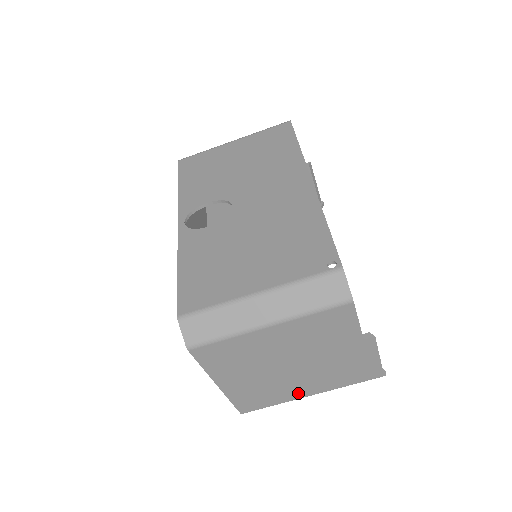
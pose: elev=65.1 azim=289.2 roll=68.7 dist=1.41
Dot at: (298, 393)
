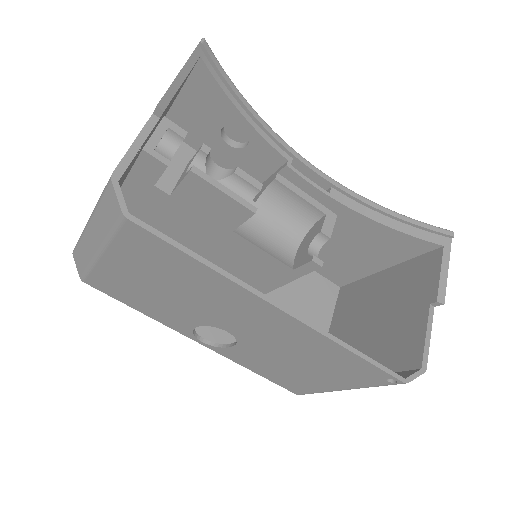
Dot at: occluded
